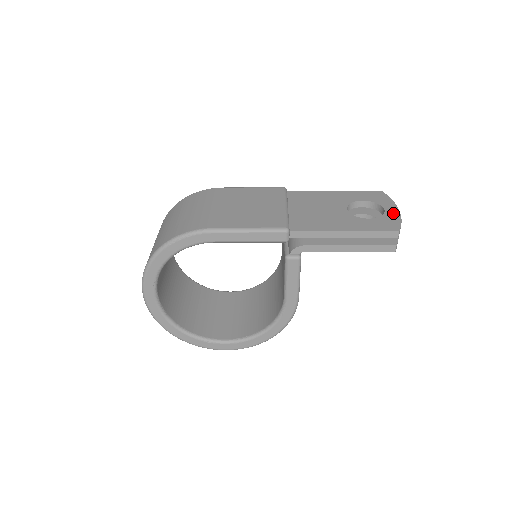
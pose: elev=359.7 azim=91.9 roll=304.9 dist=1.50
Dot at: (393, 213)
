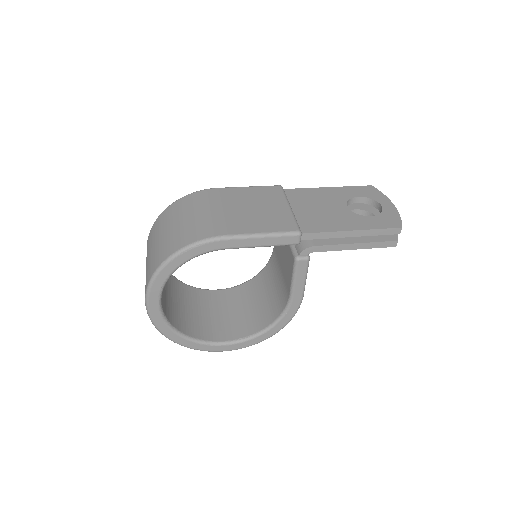
Dot at: (390, 209)
